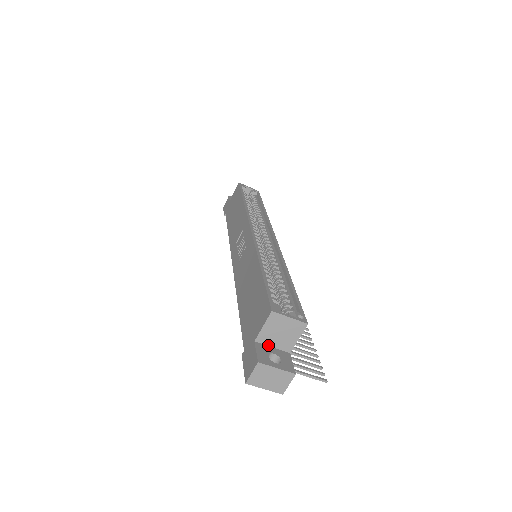
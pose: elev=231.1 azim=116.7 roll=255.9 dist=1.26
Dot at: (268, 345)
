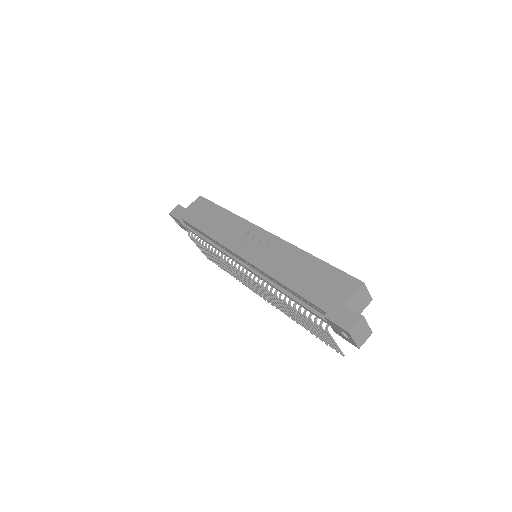
Dot at: occluded
